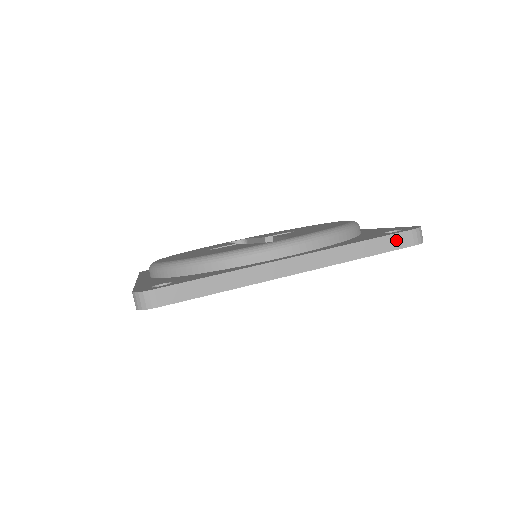
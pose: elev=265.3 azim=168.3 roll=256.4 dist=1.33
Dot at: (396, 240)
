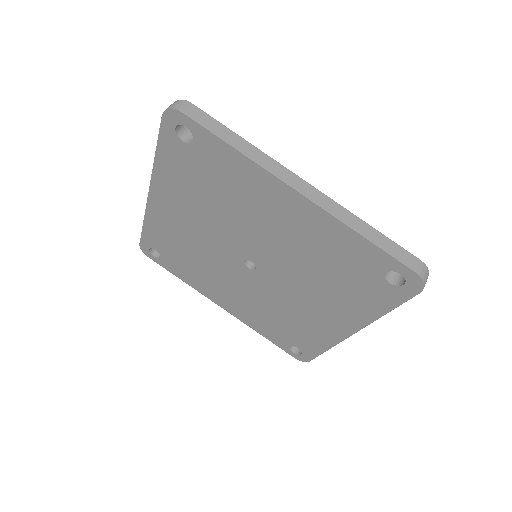
Dot at: (401, 253)
